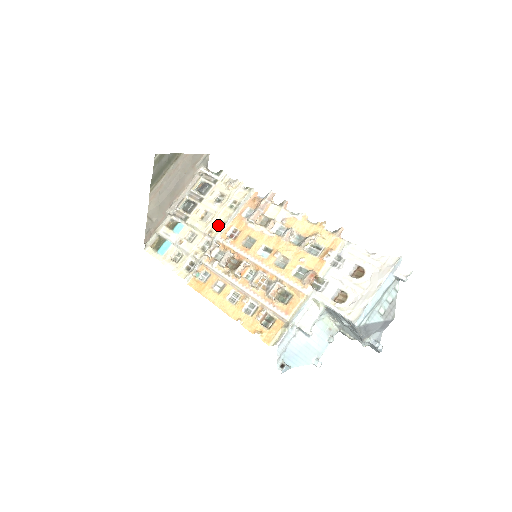
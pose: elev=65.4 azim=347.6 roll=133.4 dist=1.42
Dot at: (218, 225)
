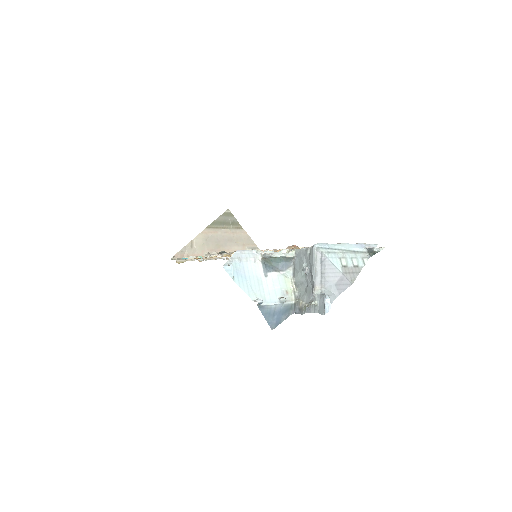
Dot at: occluded
